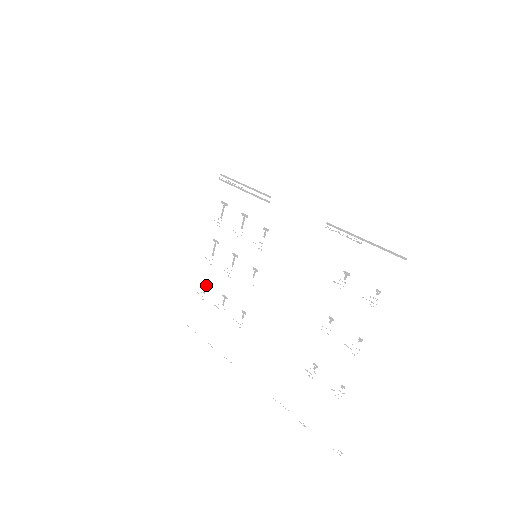
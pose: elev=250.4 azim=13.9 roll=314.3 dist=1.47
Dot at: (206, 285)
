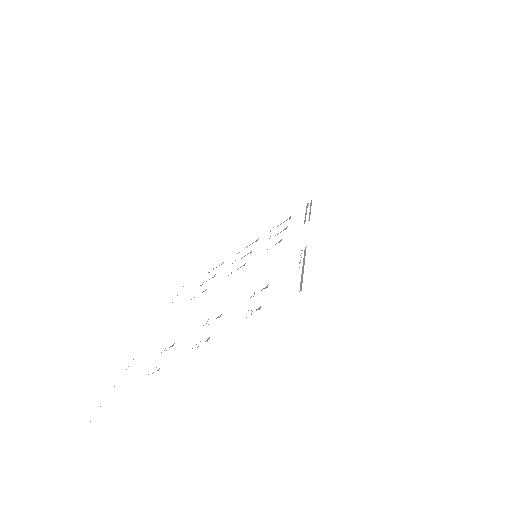
Dot at: occluded
